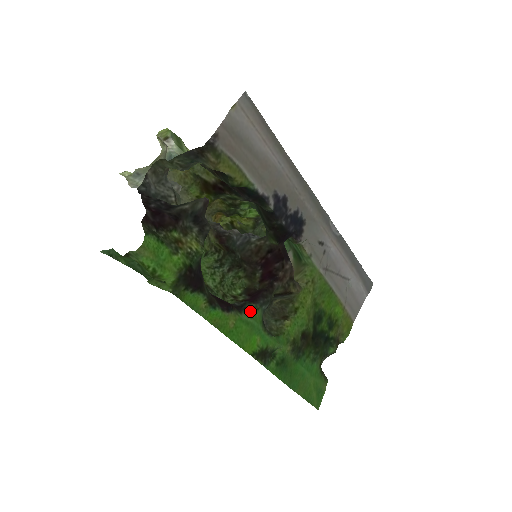
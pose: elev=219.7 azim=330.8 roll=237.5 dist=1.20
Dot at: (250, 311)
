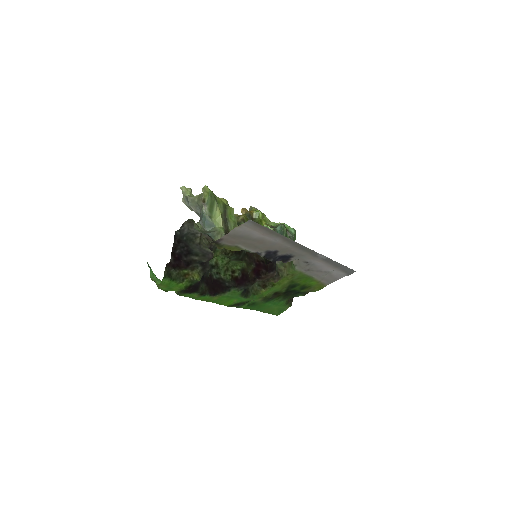
Dot at: (232, 292)
